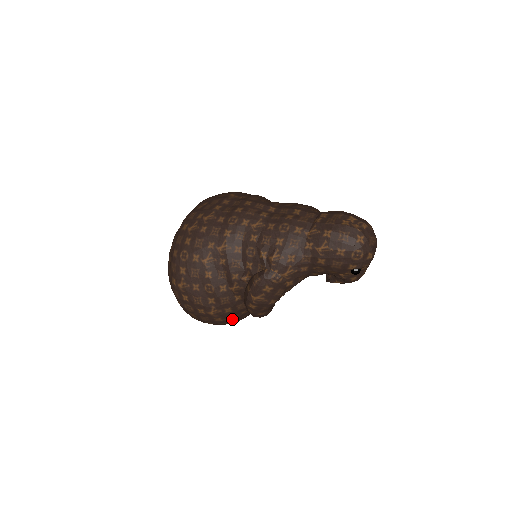
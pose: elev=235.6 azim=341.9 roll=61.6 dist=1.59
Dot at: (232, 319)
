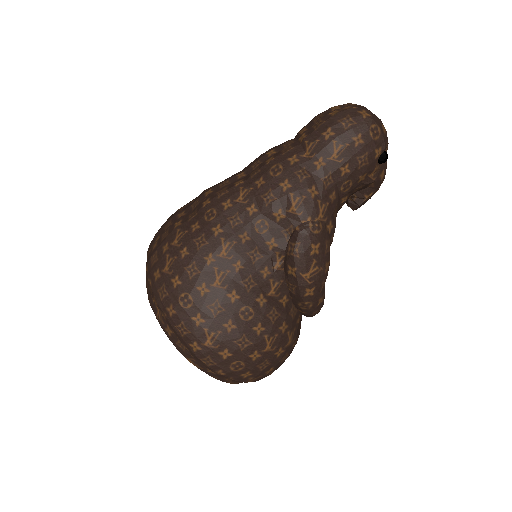
Dot at: (292, 340)
